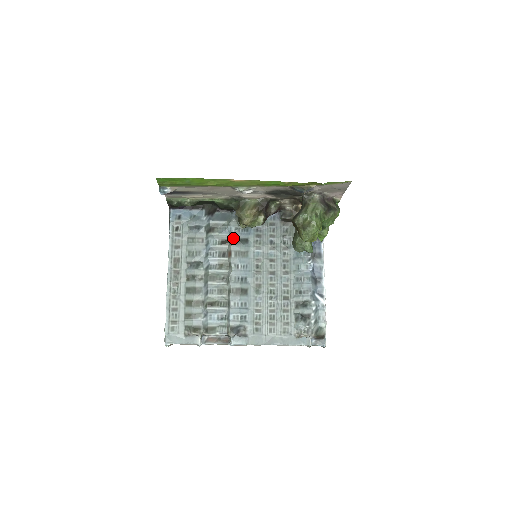
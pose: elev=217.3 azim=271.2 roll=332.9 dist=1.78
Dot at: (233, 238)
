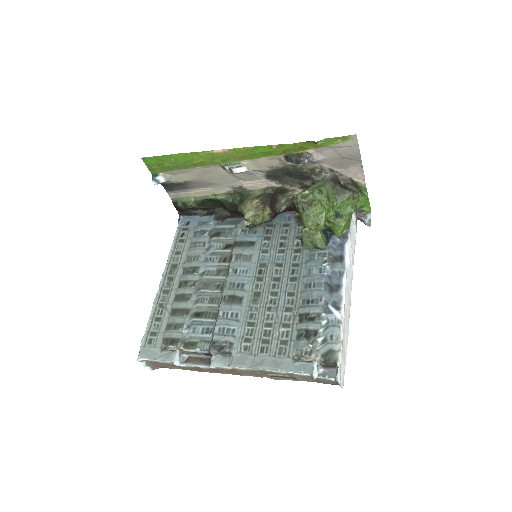
Dot at: (237, 241)
